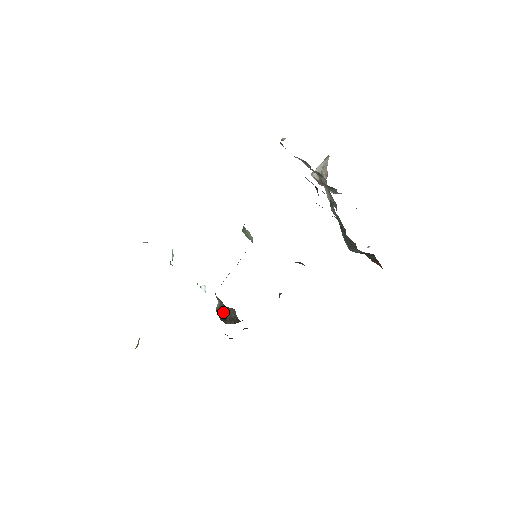
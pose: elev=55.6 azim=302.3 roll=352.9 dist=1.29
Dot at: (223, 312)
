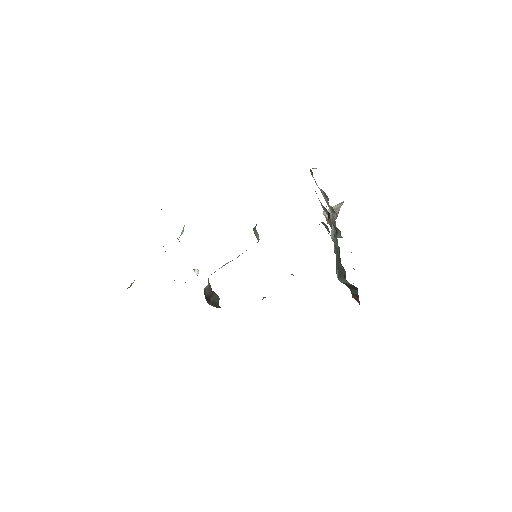
Dot at: (209, 294)
